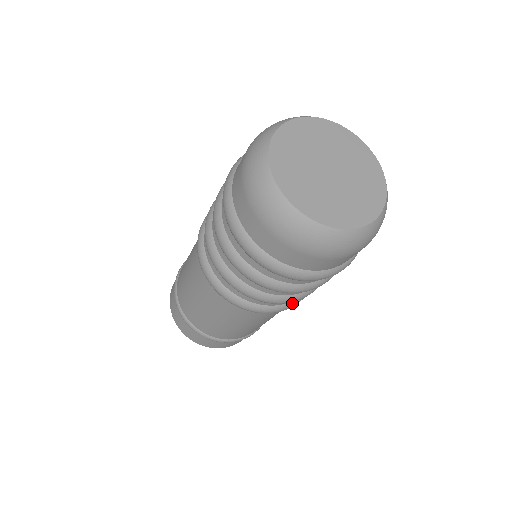
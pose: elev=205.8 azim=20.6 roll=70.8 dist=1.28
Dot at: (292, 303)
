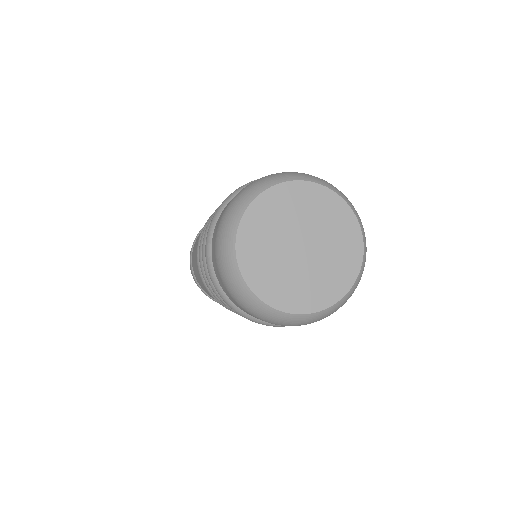
Dot at: occluded
